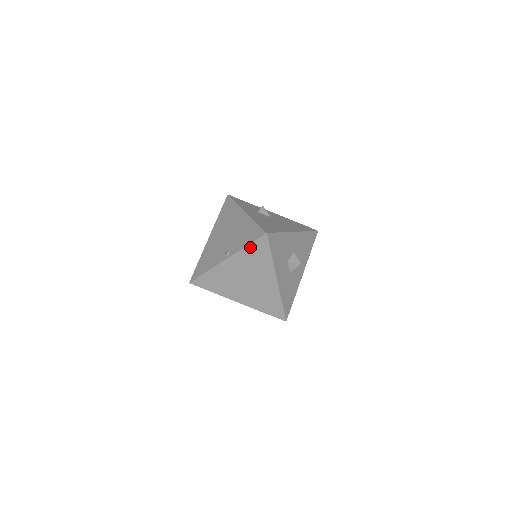
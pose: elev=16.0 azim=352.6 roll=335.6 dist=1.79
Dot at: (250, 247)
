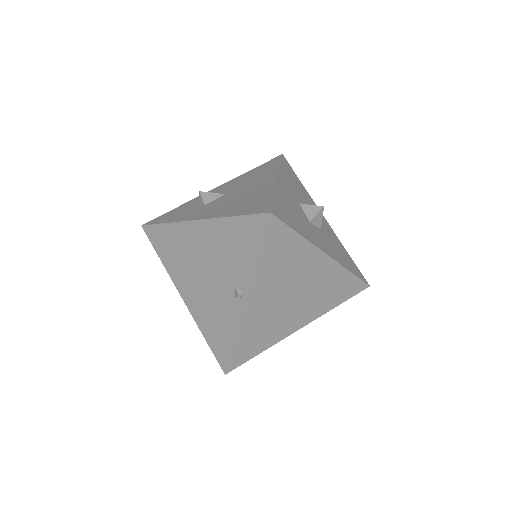
Dot at: (263, 254)
